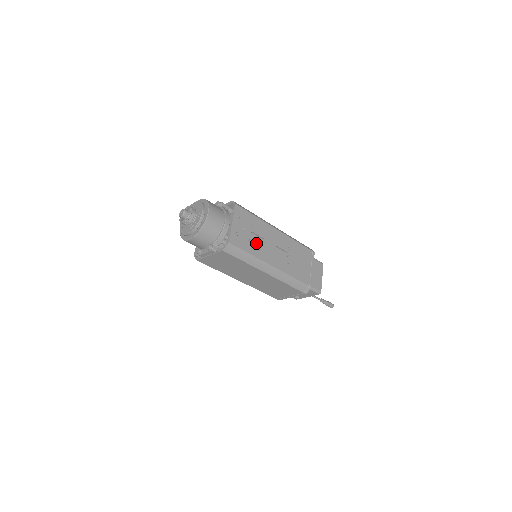
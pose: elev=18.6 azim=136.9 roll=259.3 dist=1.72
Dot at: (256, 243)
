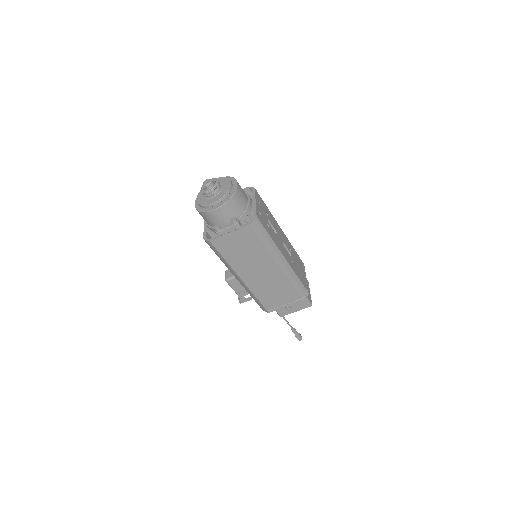
Dot at: (272, 230)
